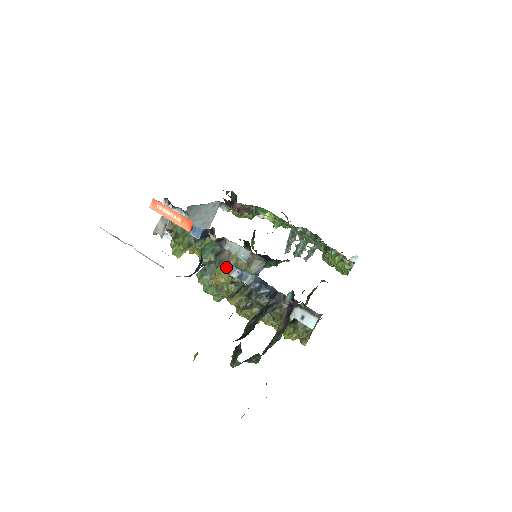
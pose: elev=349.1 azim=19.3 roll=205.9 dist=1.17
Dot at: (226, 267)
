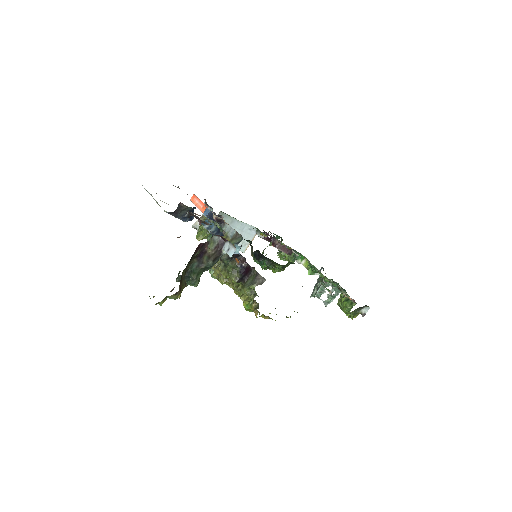
Dot at: occluded
